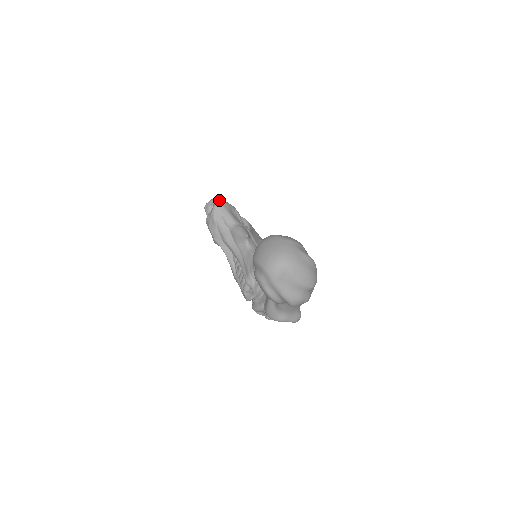
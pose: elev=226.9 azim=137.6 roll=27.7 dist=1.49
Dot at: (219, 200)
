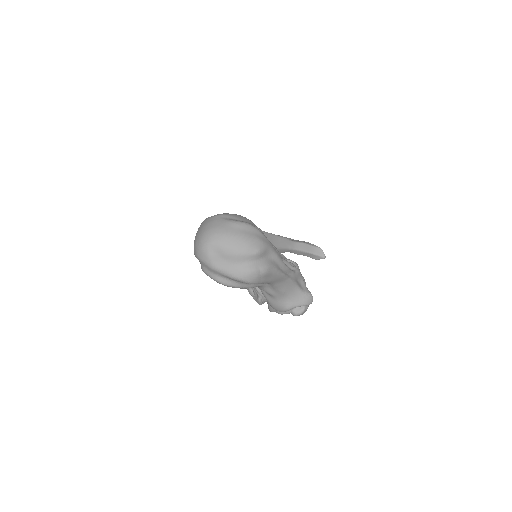
Dot at: occluded
